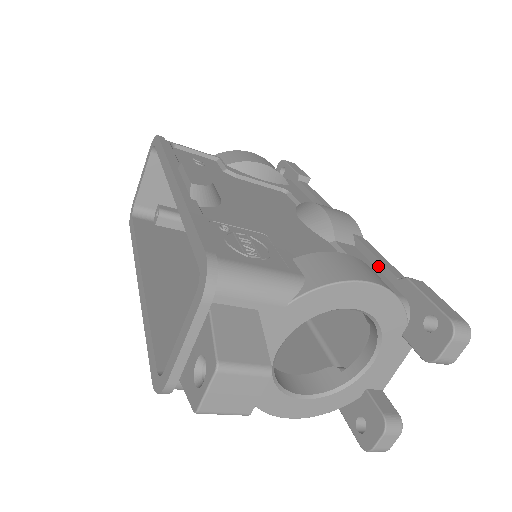
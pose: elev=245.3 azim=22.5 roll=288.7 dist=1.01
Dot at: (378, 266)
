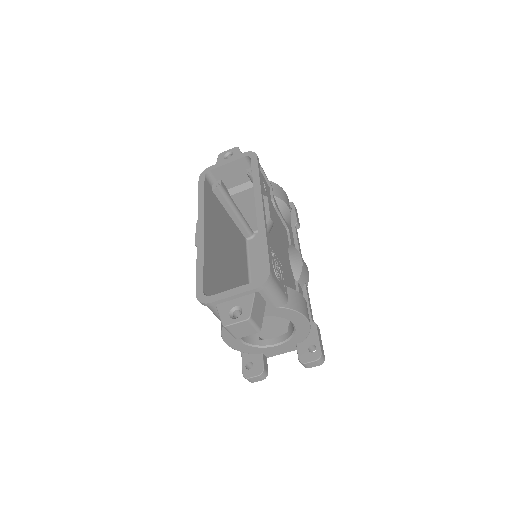
Dot at: (307, 307)
